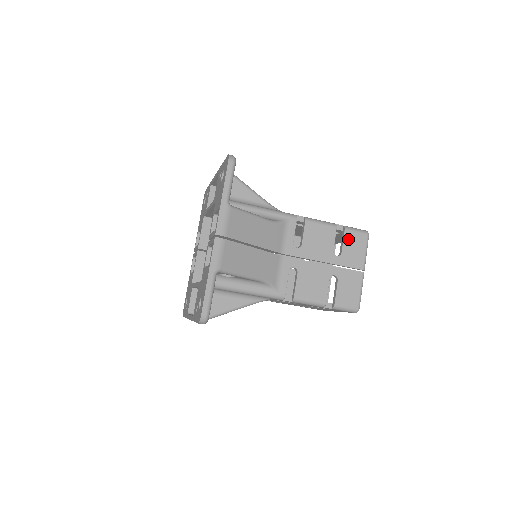
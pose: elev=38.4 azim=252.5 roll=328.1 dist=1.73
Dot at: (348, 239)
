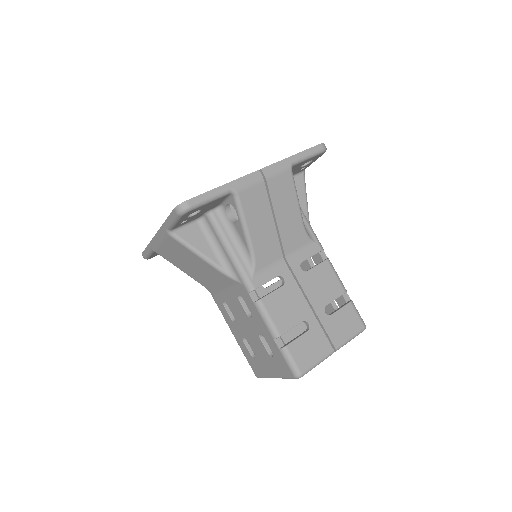
Dot at: (346, 311)
